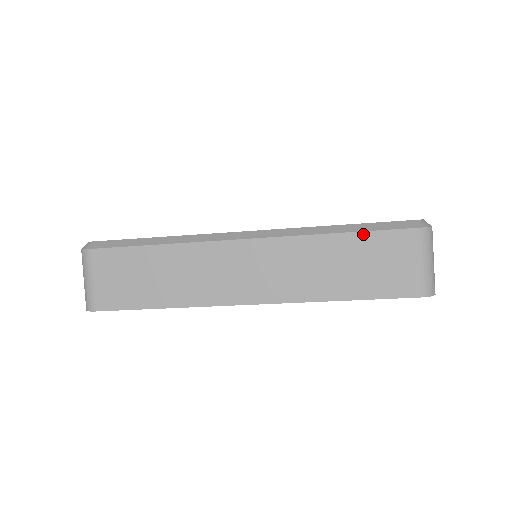
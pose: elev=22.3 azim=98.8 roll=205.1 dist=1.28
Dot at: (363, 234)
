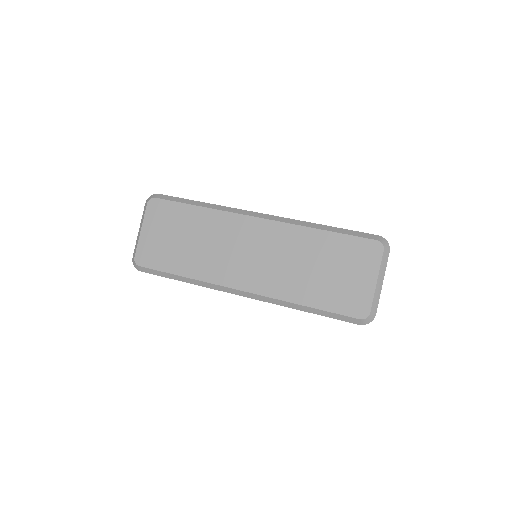
Dot at: occluded
